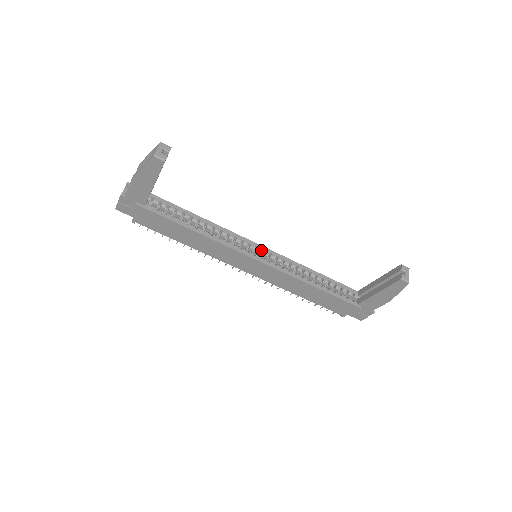
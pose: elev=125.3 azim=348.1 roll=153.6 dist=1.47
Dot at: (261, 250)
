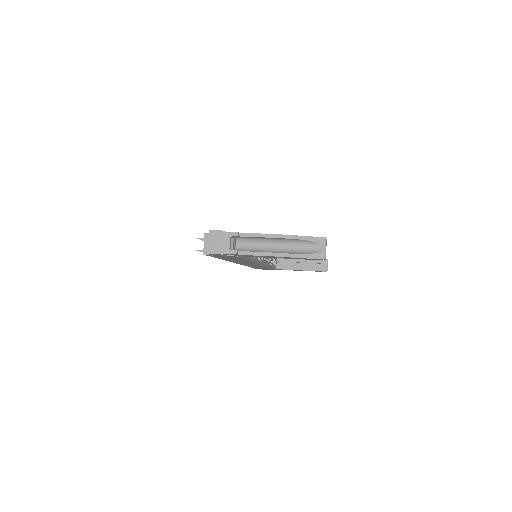
Dot at: occluded
